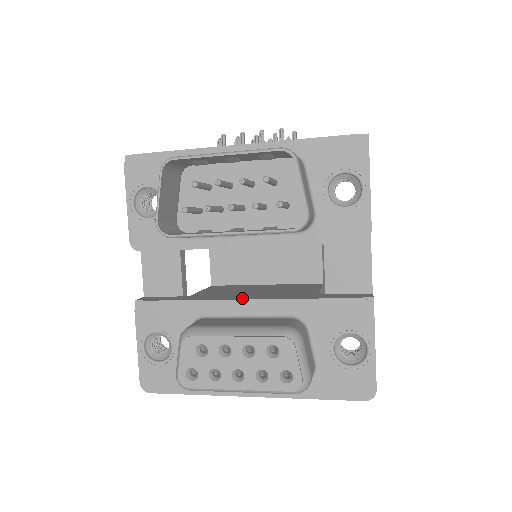
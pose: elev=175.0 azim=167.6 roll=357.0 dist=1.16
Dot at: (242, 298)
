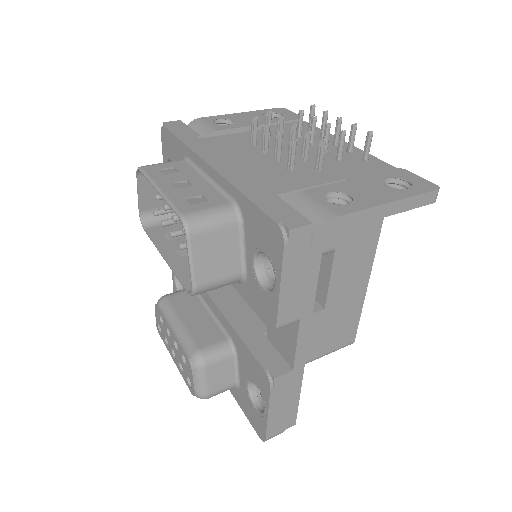
Dot at: (213, 294)
